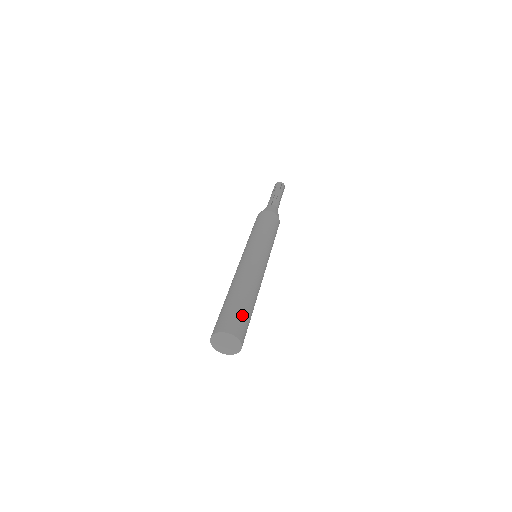
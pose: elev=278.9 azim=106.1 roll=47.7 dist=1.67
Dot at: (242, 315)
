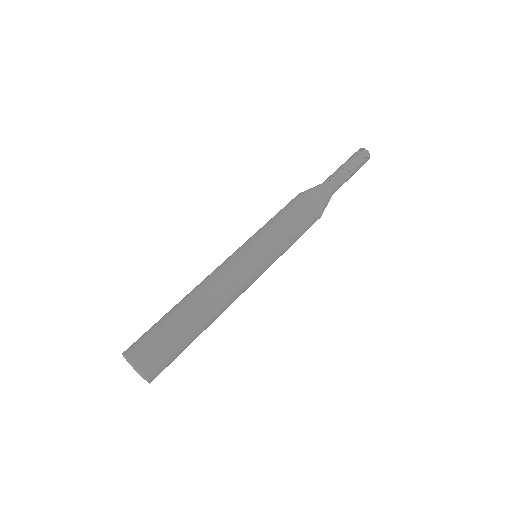
Dot at: (167, 342)
